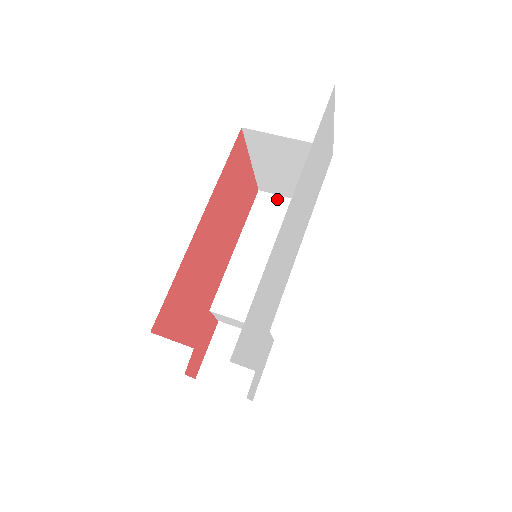
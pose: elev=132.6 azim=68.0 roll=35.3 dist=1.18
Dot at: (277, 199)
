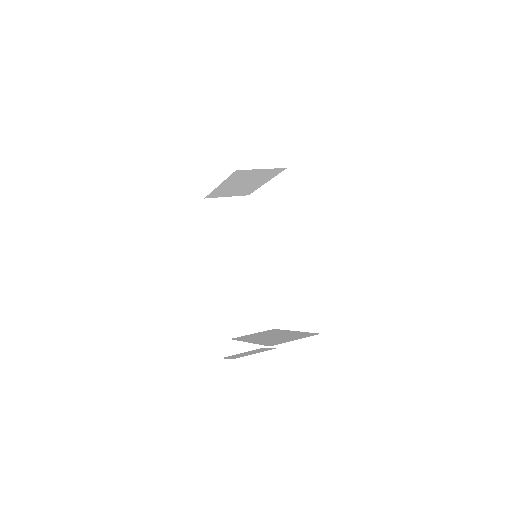
Dot at: (221, 201)
